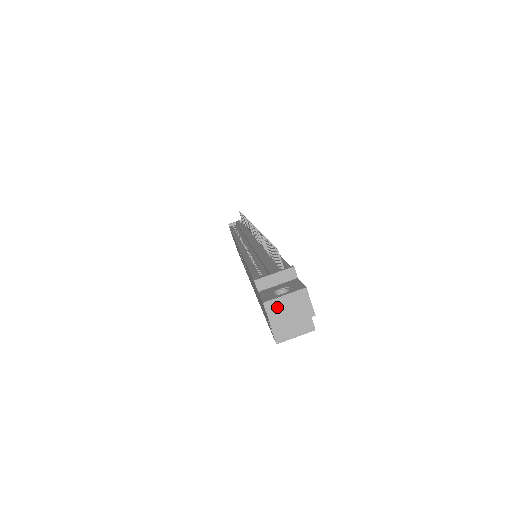
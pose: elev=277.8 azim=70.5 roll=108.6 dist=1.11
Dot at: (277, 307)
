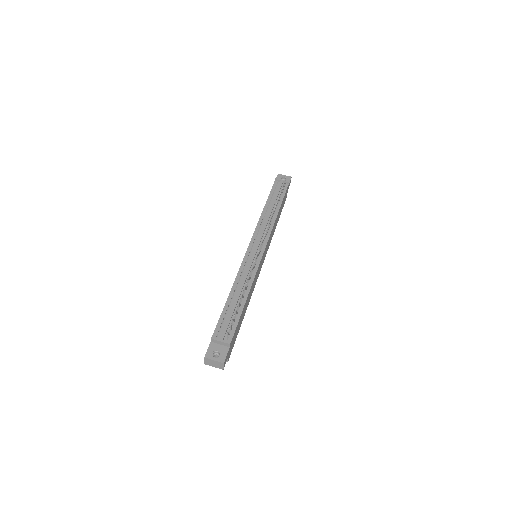
Dot at: (209, 361)
